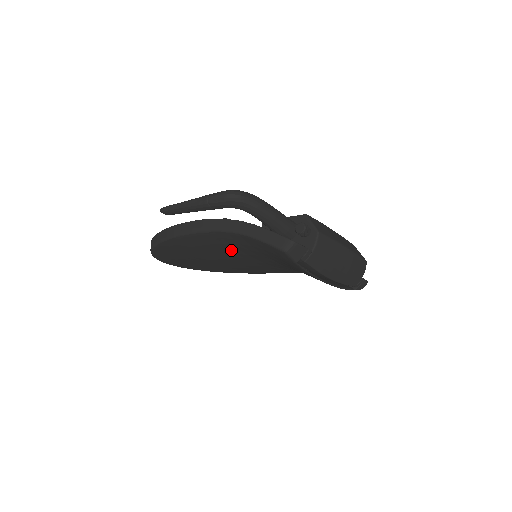
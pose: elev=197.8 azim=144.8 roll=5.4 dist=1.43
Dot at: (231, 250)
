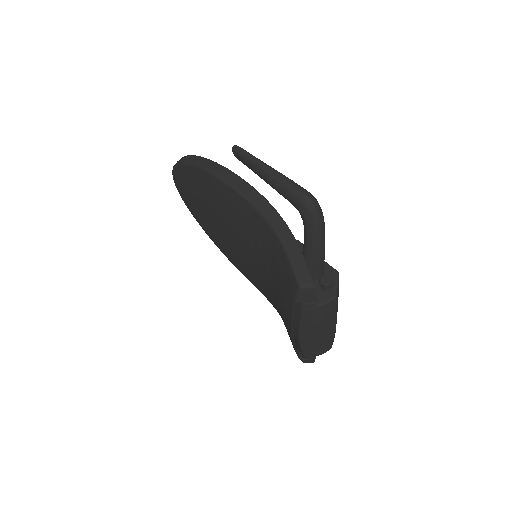
Dot at: (246, 233)
